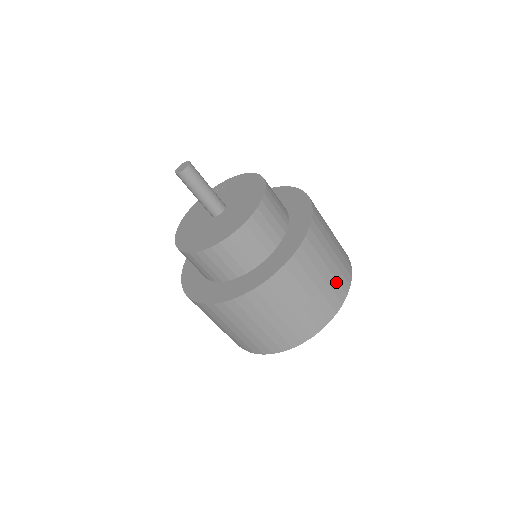
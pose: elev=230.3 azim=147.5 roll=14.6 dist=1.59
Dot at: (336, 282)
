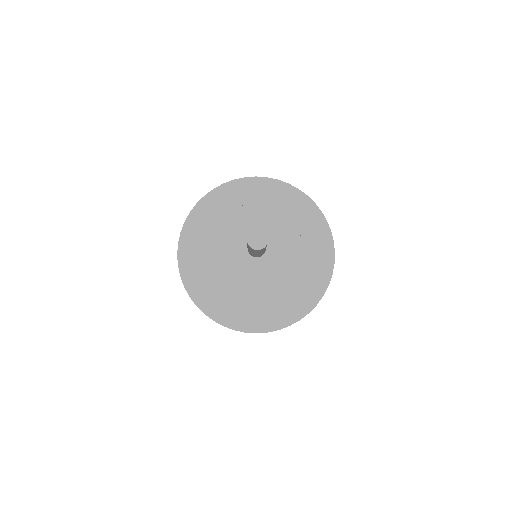
Dot at: occluded
